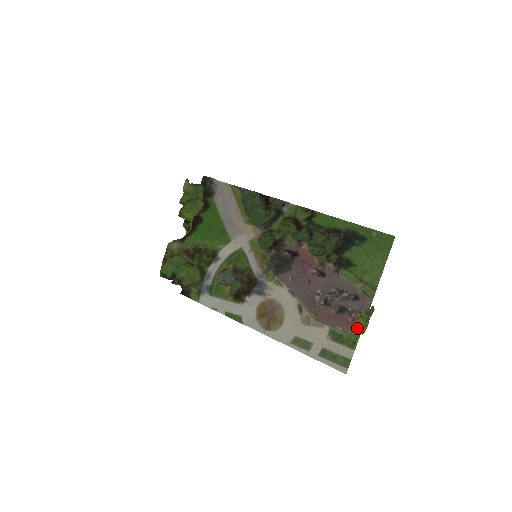
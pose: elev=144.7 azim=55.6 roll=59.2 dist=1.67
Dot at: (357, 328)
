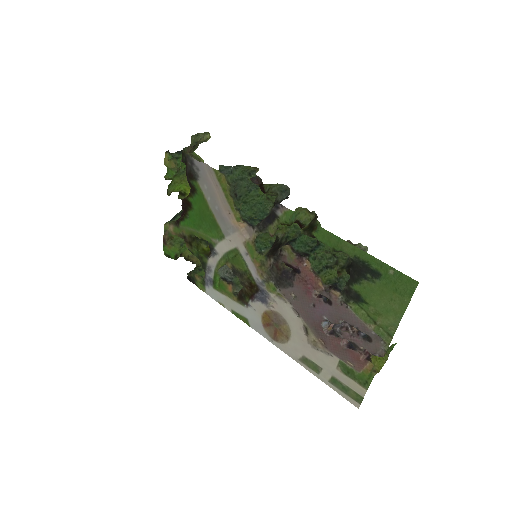
Dot at: (370, 370)
